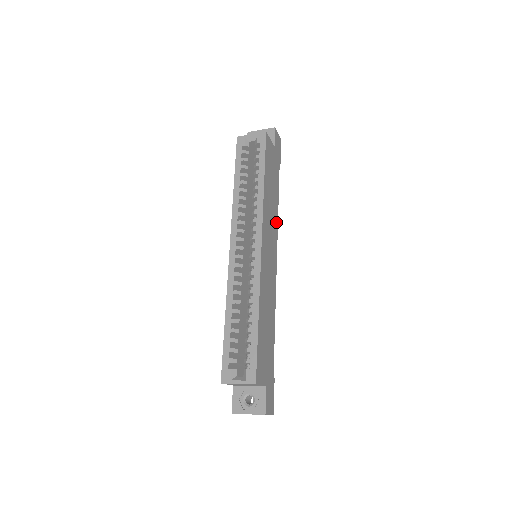
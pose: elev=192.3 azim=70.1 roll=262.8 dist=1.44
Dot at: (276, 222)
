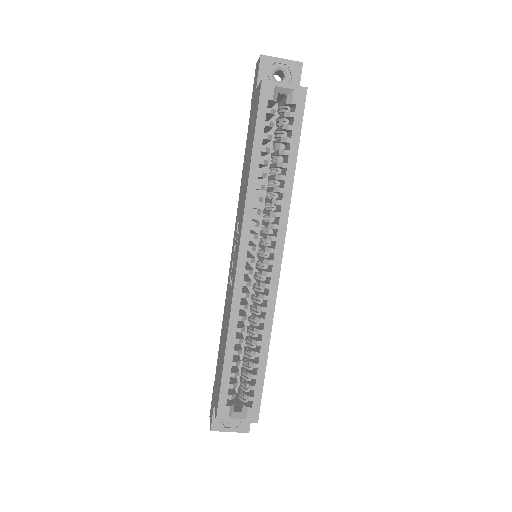
Dot at: occluded
